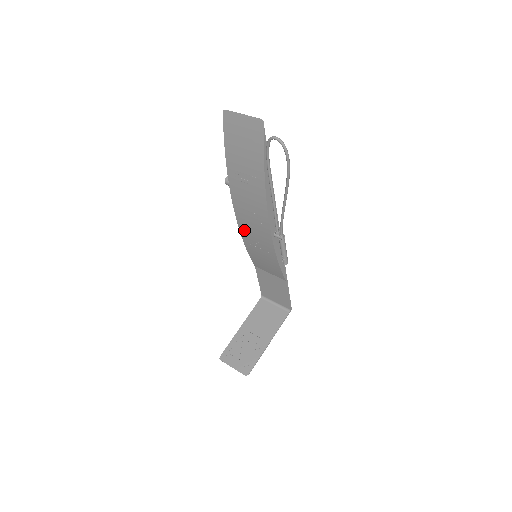
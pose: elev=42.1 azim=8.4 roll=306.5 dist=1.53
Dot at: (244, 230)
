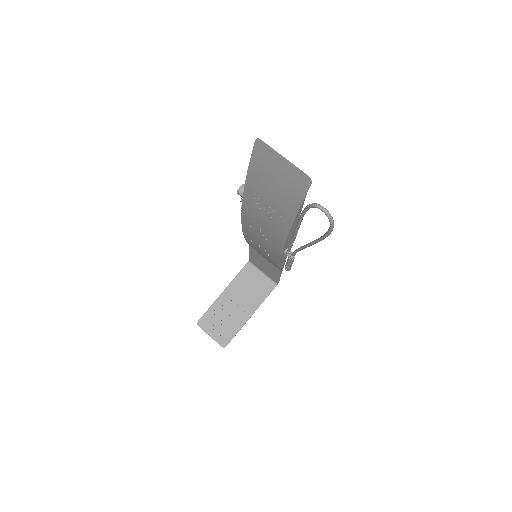
Dot at: (248, 233)
